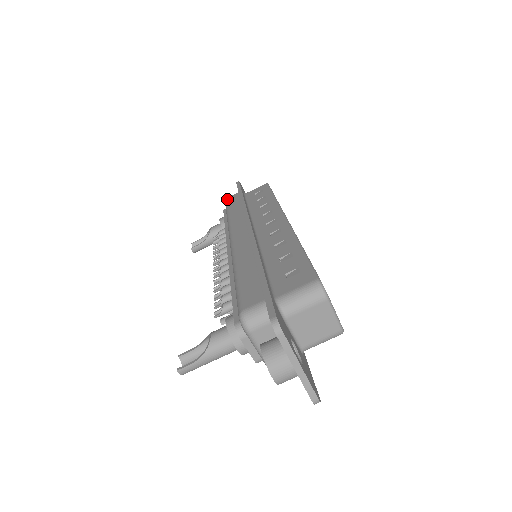
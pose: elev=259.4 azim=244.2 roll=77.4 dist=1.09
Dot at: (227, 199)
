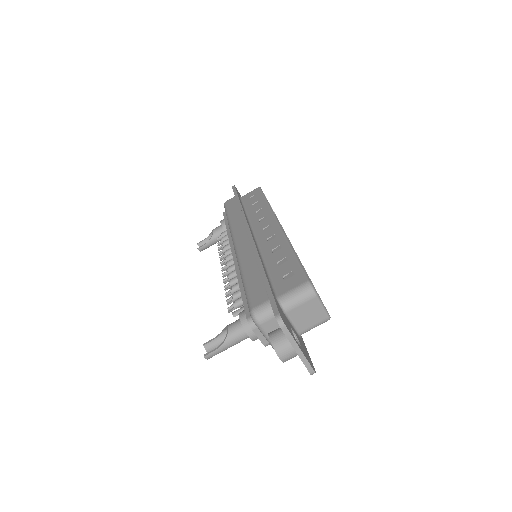
Dot at: (226, 203)
